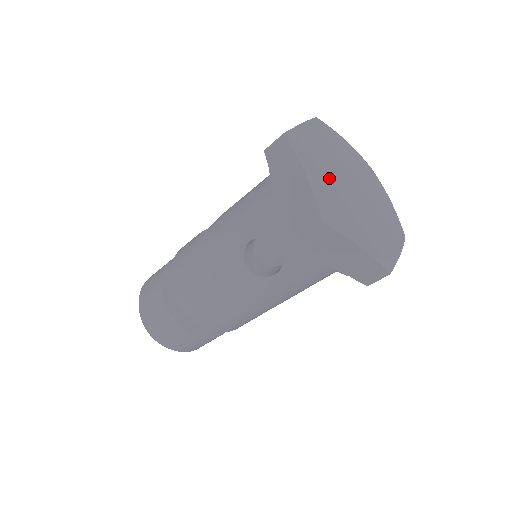
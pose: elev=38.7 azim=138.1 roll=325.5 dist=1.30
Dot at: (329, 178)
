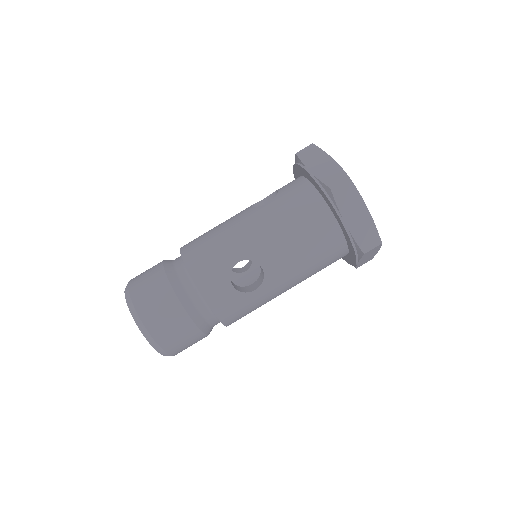
Dot at: occluded
